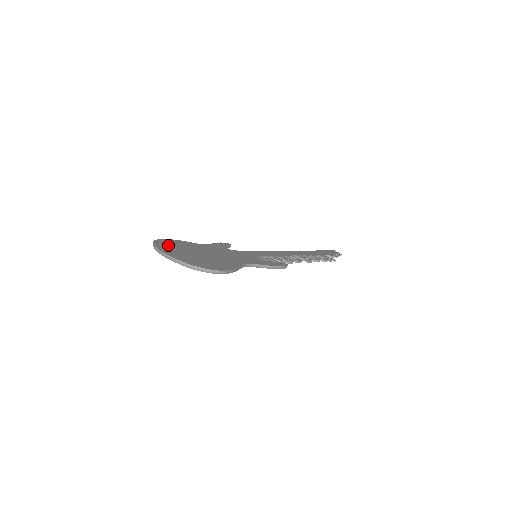
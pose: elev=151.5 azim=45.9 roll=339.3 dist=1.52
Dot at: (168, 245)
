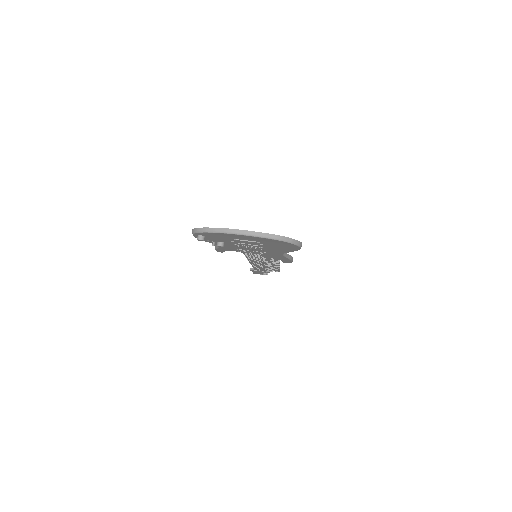
Dot at: occluded
